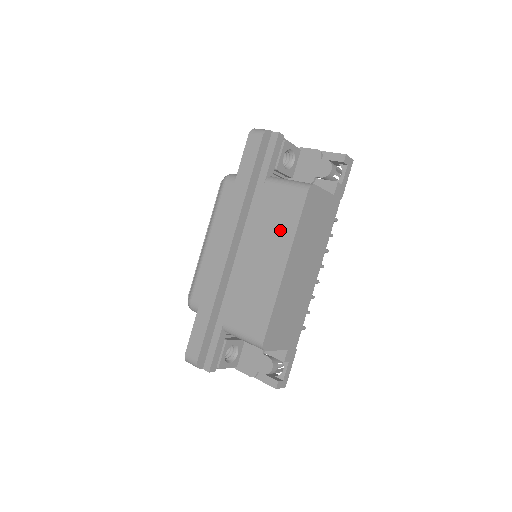
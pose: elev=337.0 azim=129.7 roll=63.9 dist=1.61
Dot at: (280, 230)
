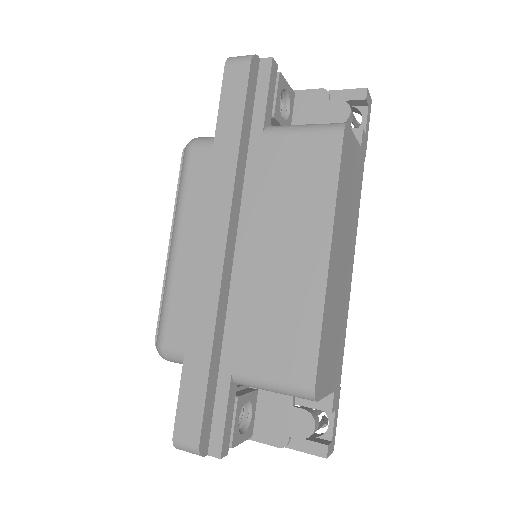
Dot at: (307, 200)
